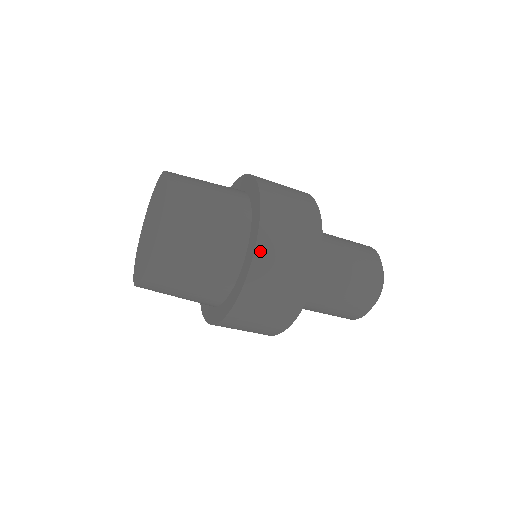
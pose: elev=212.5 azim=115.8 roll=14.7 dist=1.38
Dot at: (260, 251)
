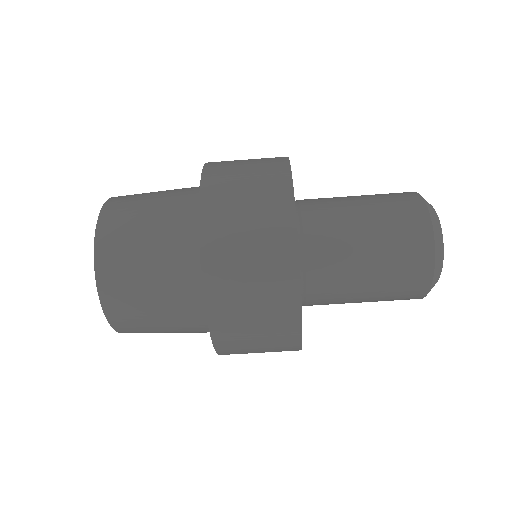
Dot at: (207, 238)
